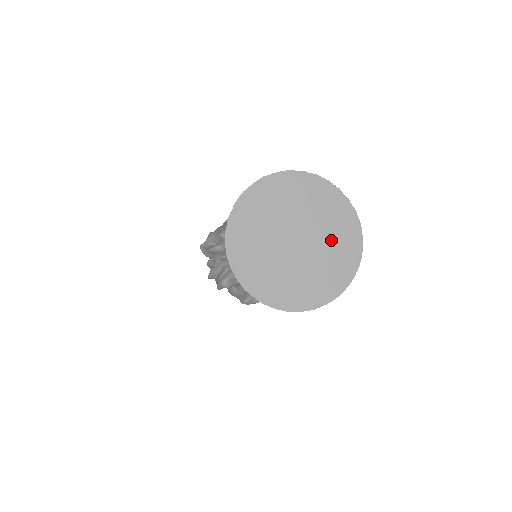
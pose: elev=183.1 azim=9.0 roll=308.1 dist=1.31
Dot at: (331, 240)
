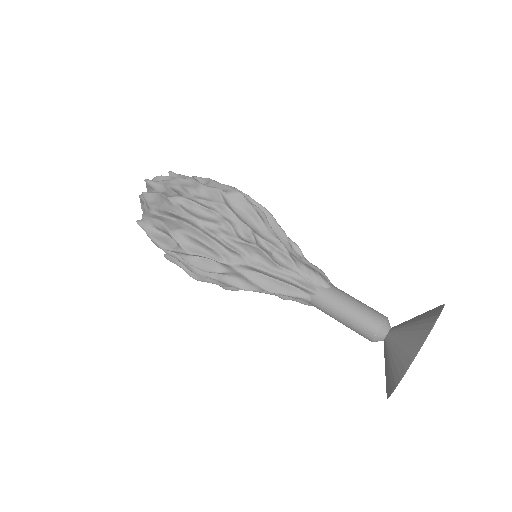
Dot at: occluded
